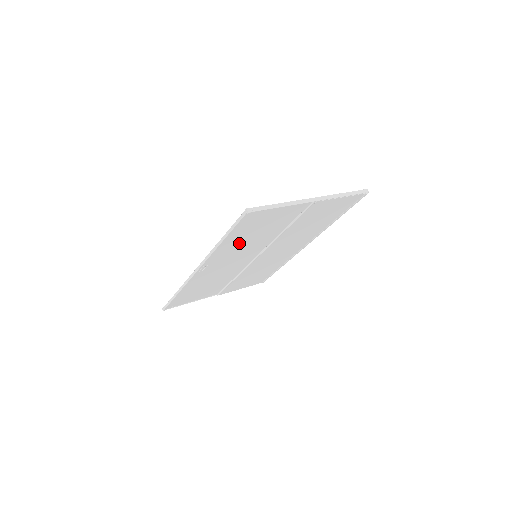
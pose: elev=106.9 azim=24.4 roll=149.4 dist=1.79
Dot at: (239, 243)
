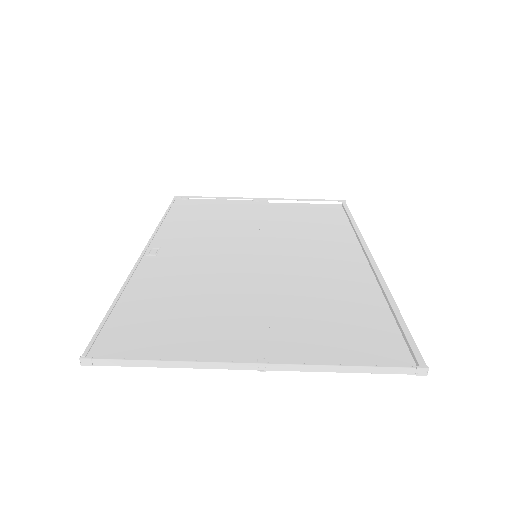
Dot at: (172, 287)
